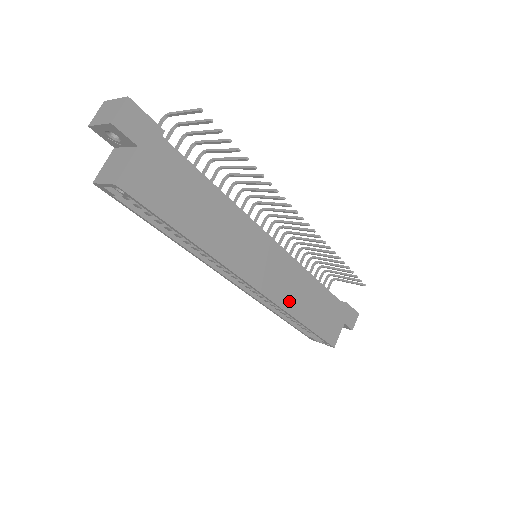
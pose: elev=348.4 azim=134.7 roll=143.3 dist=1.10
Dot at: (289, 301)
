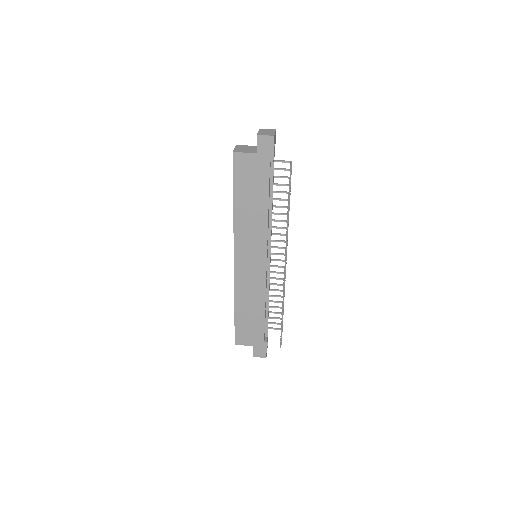
Dot at: (241, 290)
